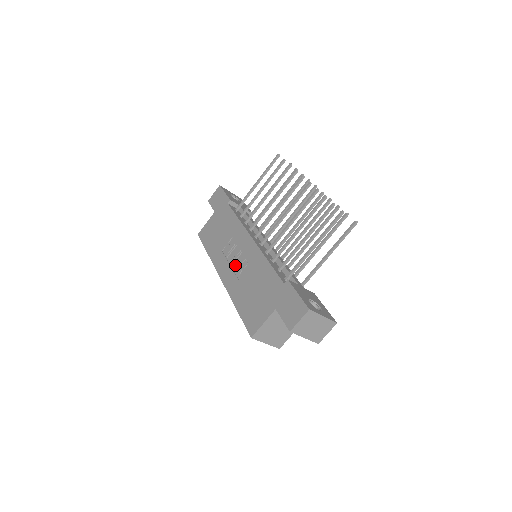
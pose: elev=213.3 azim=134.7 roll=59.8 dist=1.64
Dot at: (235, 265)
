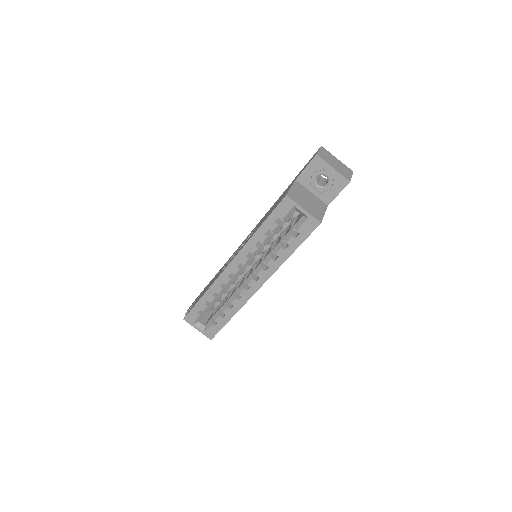
Dot at: occluded
